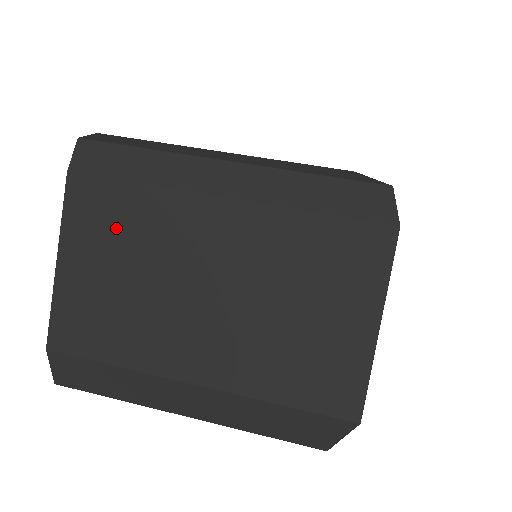
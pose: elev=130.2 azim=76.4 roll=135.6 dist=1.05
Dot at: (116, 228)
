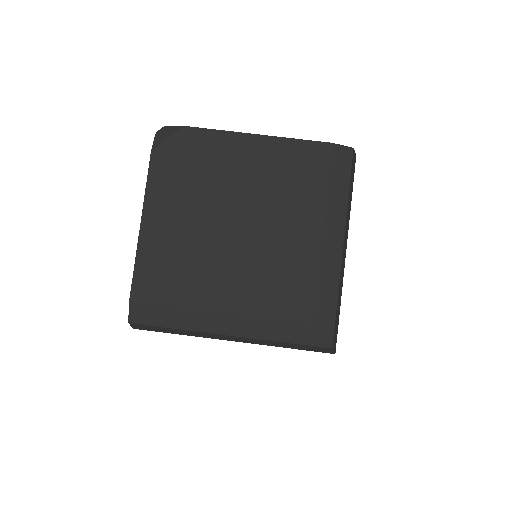
Dot at: occluded
